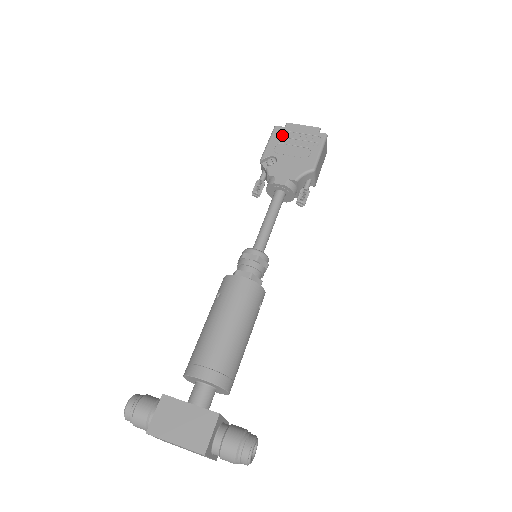
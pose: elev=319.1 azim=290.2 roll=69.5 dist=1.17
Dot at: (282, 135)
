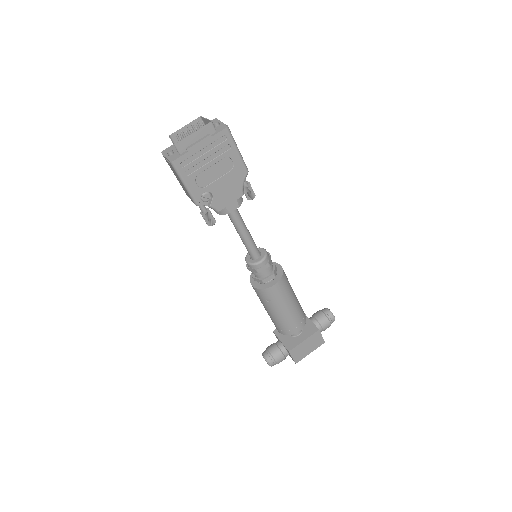
Dot at: (190, 166)
